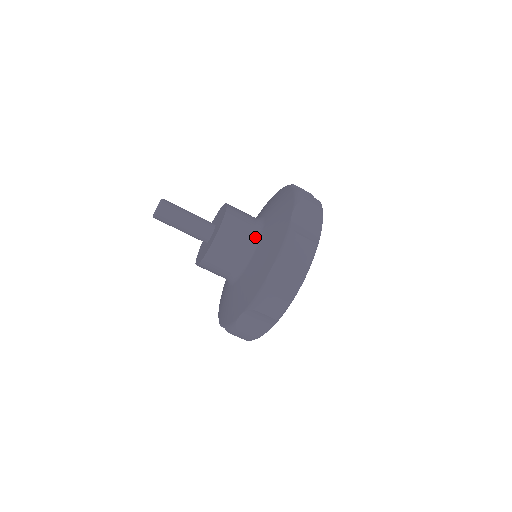
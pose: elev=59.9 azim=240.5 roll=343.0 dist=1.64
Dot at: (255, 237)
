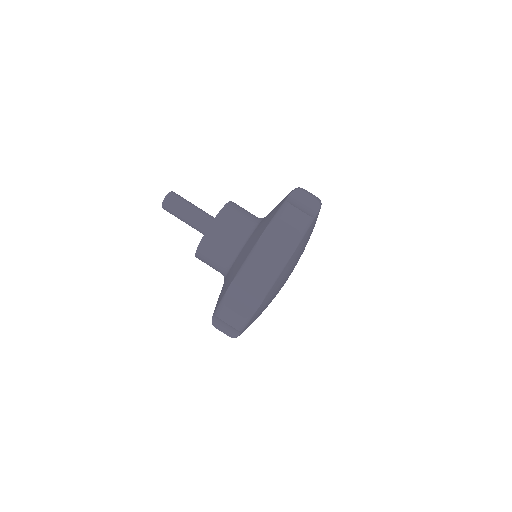
Dot at: occluded
